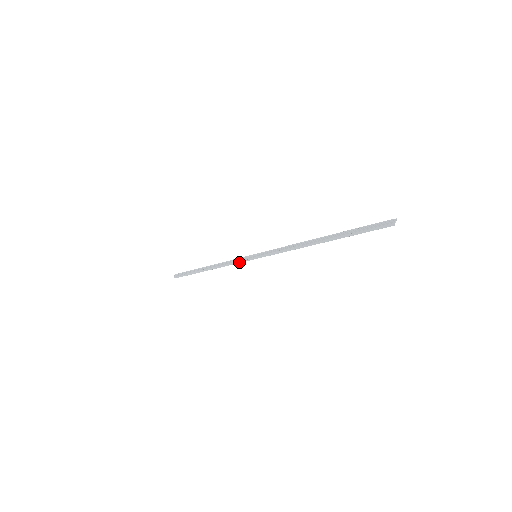
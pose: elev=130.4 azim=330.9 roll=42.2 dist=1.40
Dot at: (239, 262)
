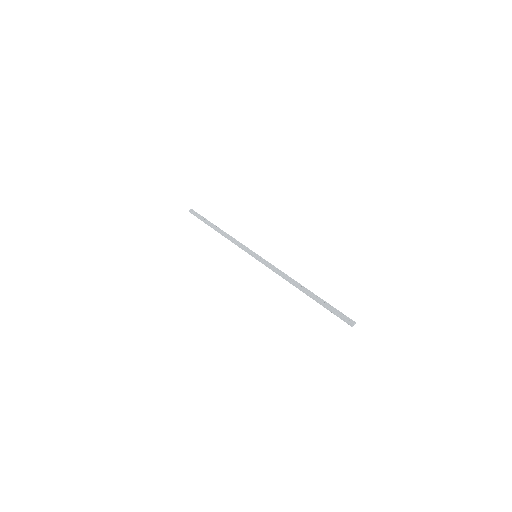
Dot at: (242, 249)
